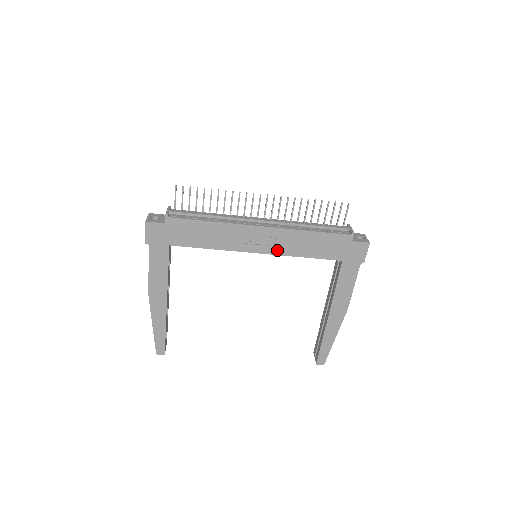
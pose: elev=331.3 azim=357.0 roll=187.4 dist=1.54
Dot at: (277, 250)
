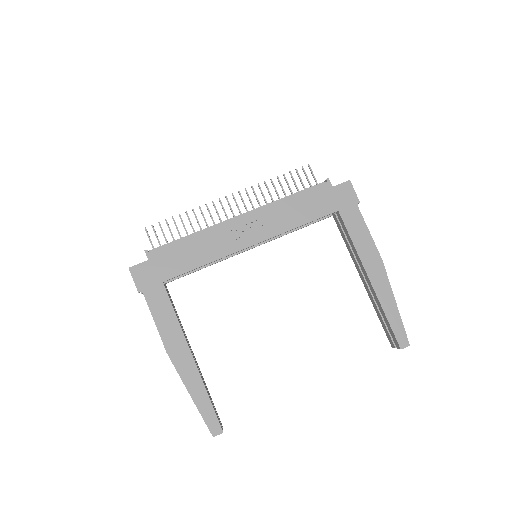
Dot at: (269, 232)
